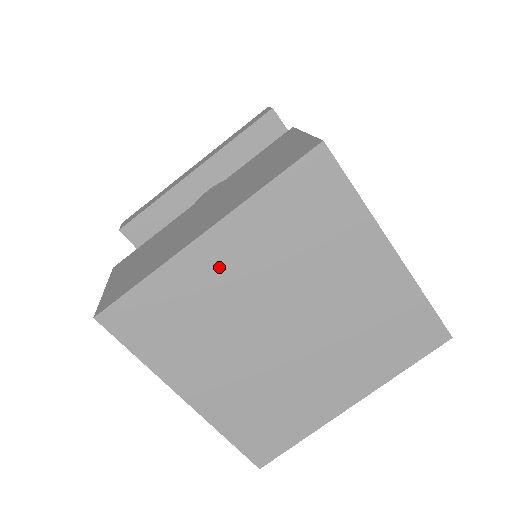
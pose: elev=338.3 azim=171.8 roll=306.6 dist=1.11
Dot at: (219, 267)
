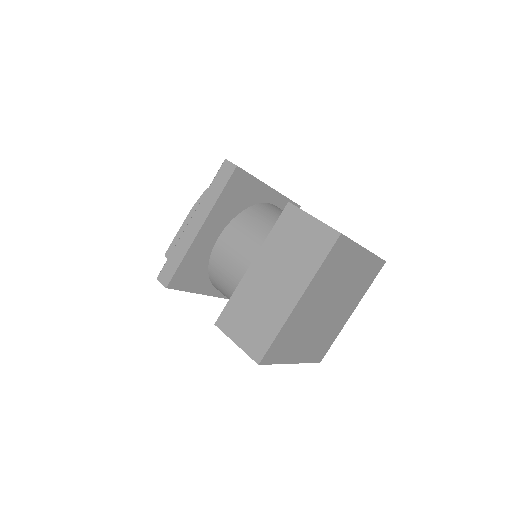
Dot at: (305, 308)
